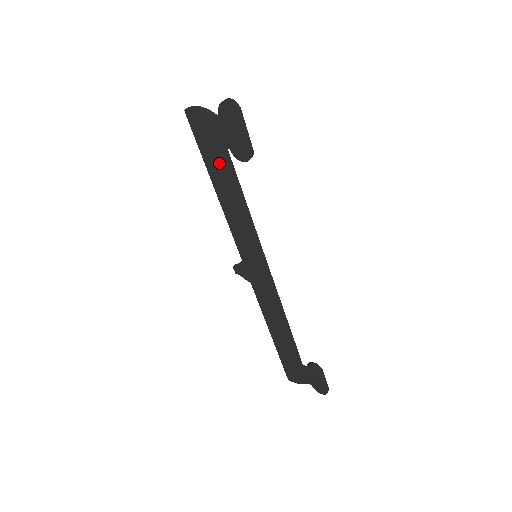
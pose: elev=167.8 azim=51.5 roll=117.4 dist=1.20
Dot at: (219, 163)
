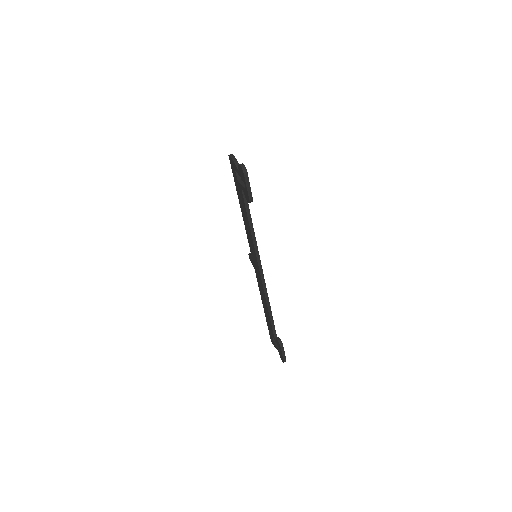
Dot at: (240, 194)
